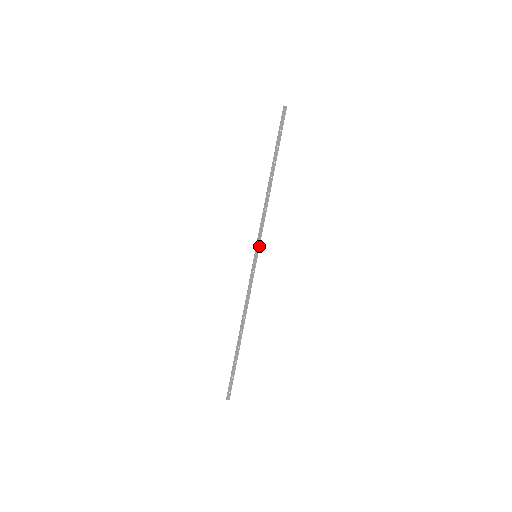
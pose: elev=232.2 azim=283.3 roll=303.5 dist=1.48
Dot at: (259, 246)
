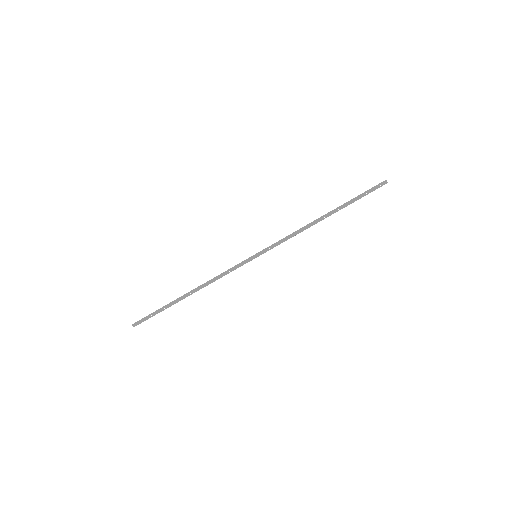
Dot at: (265, 252)
